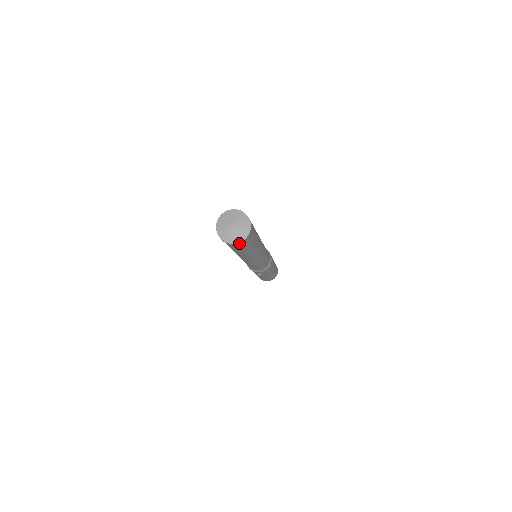
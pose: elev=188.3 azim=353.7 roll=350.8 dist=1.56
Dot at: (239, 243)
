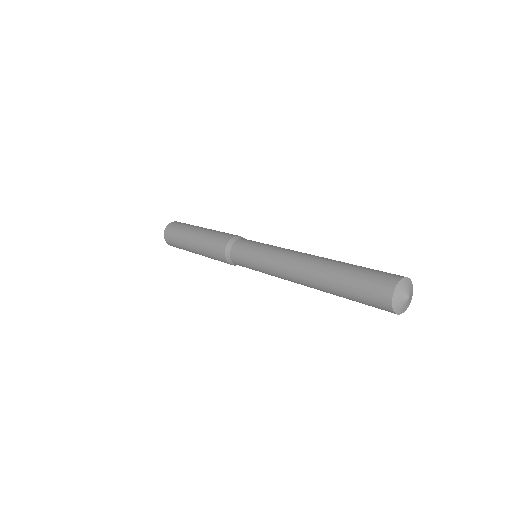
Dot at: occluded
